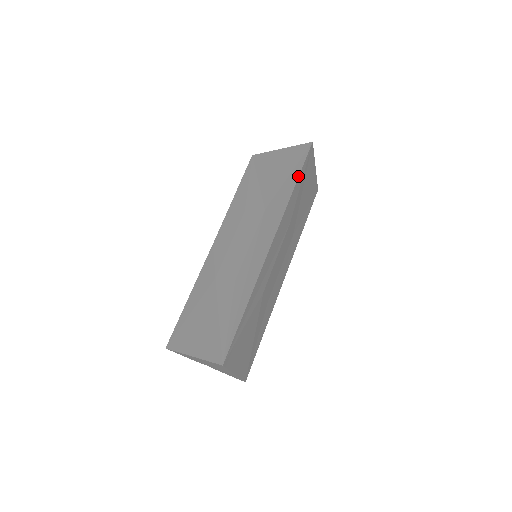
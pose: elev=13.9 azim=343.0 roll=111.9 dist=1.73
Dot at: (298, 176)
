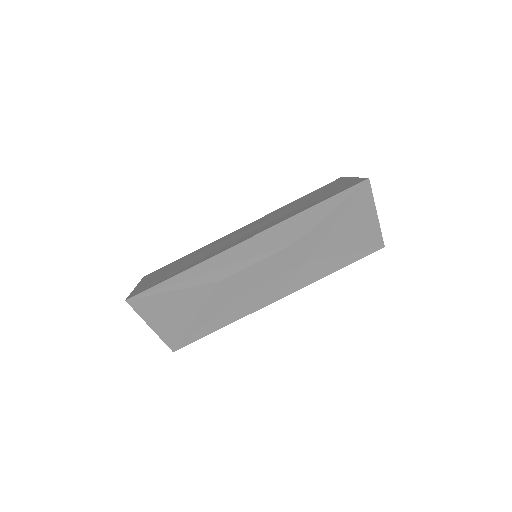
Dot at: (324, 200)
